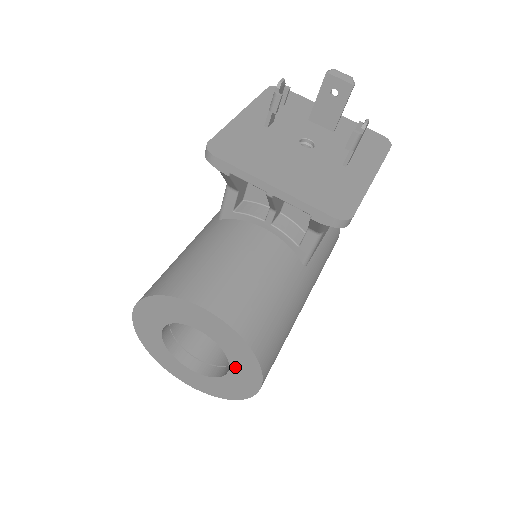
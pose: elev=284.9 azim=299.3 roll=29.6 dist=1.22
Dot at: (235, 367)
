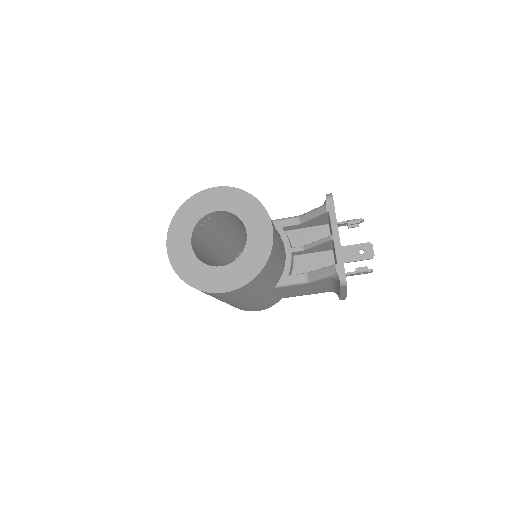
Dot at: (231, 268)
